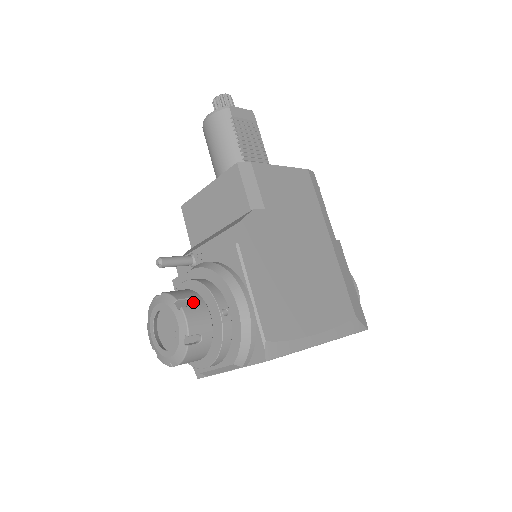
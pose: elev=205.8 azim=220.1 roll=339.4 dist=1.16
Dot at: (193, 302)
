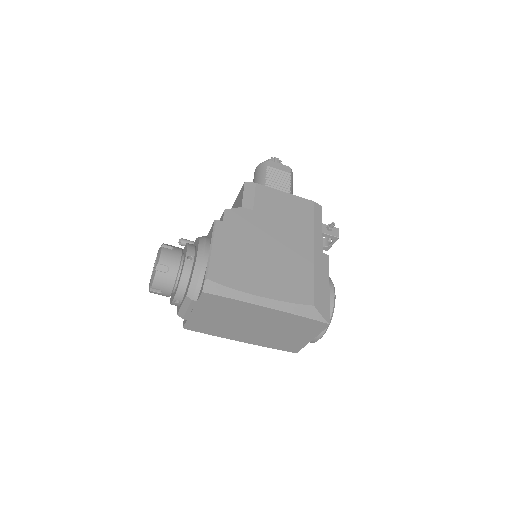
Dot at: (173, 249)
